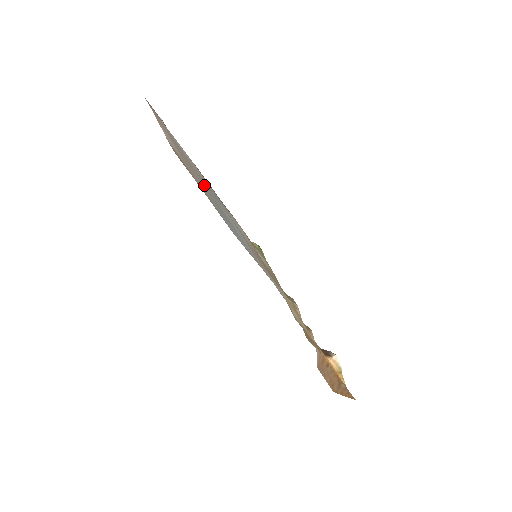
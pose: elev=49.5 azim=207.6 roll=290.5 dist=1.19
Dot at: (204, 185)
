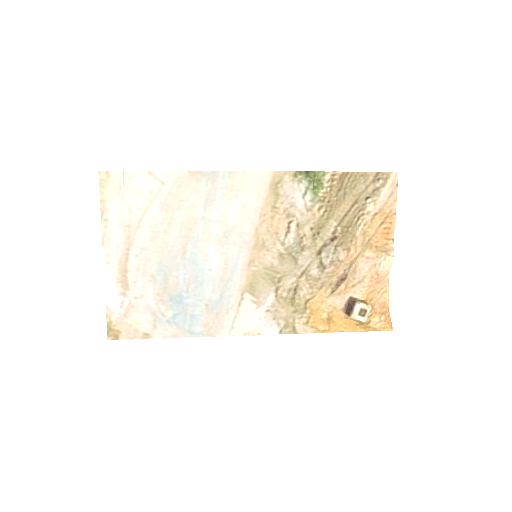
Dot at: (166, 265)
